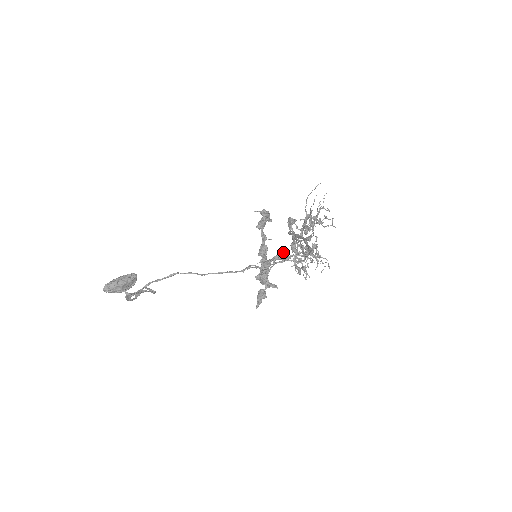
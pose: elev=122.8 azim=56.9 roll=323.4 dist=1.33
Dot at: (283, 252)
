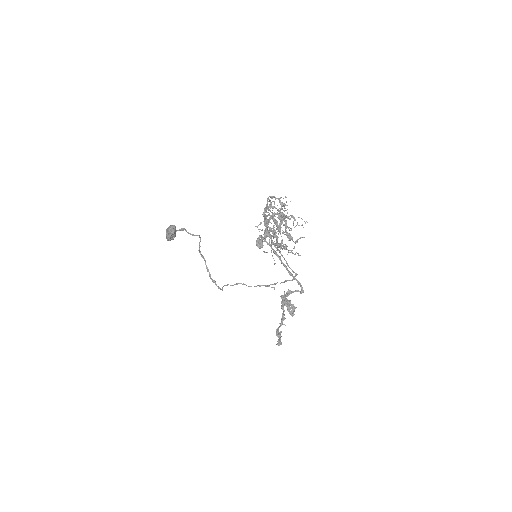
Dot at: occluded
